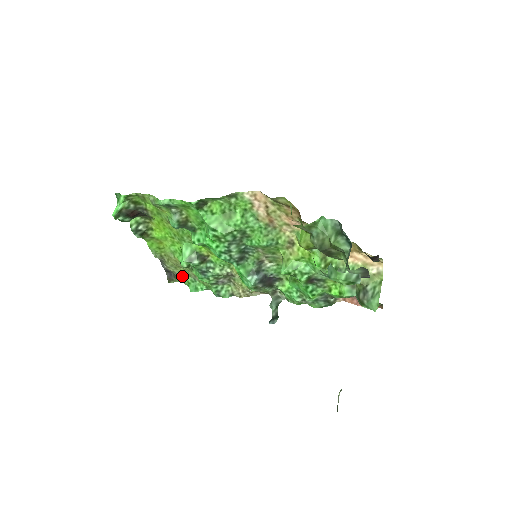
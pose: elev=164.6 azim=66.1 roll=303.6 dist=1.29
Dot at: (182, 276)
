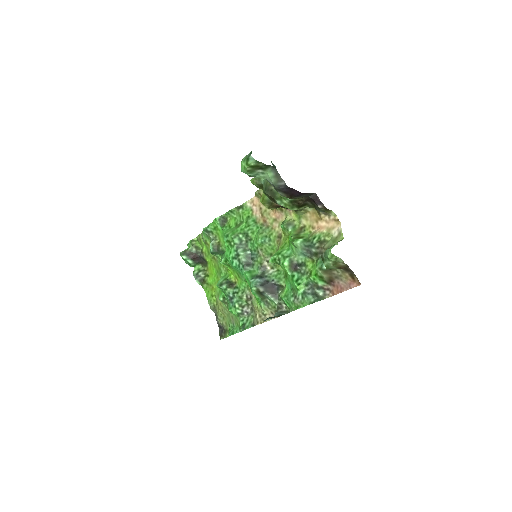
Dot at: (228, 327)
